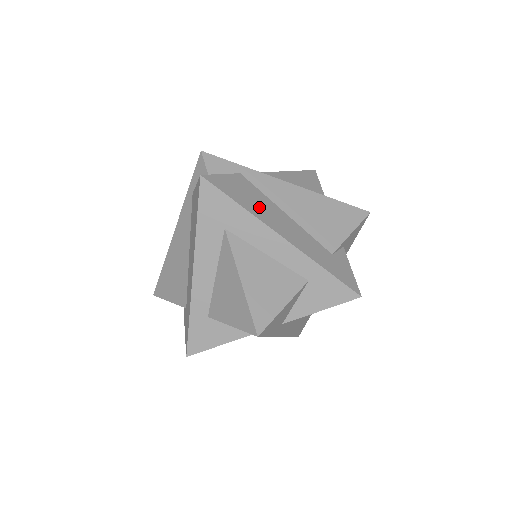
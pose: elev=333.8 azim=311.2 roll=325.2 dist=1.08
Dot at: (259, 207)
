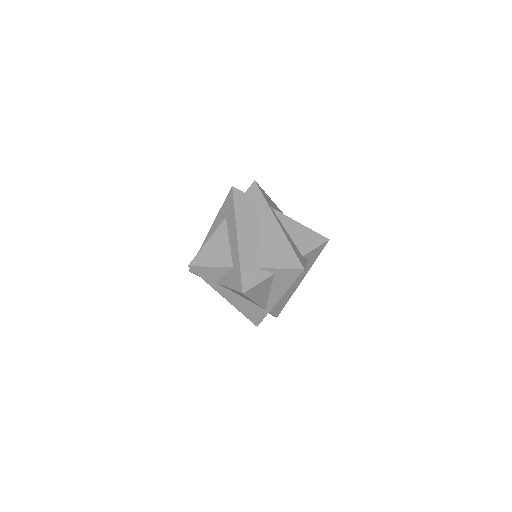
Dot at: (245, 218)
